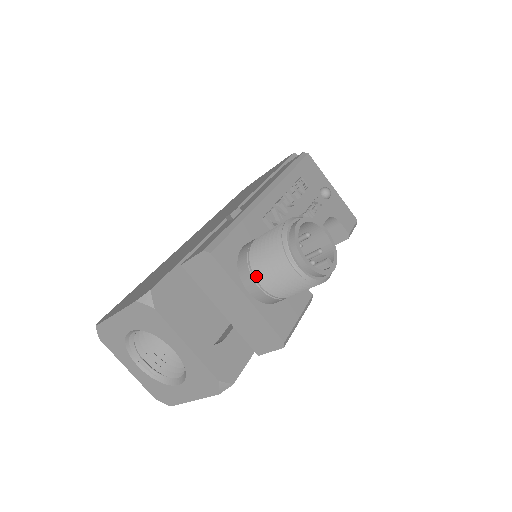
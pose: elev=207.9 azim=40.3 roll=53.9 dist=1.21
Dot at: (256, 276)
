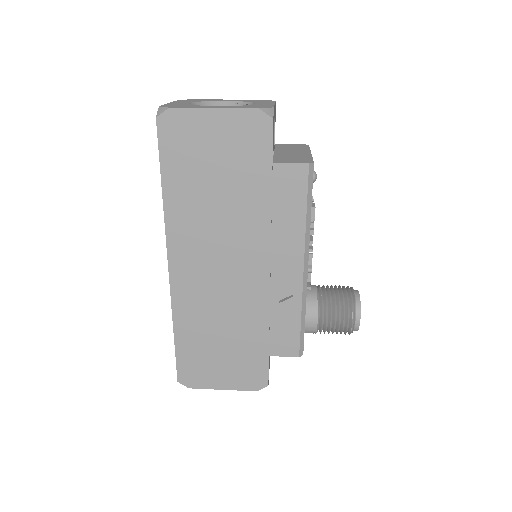
Dot at: occluded
